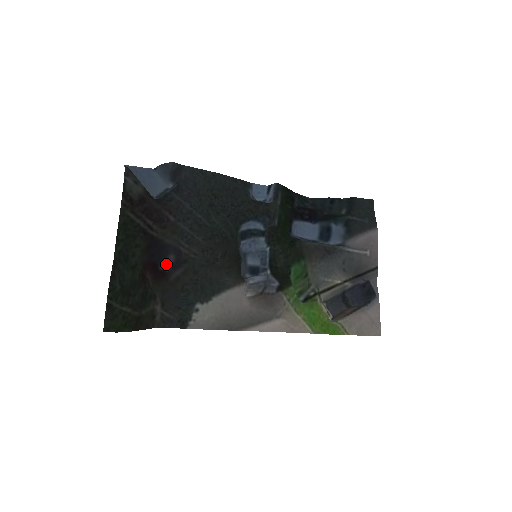
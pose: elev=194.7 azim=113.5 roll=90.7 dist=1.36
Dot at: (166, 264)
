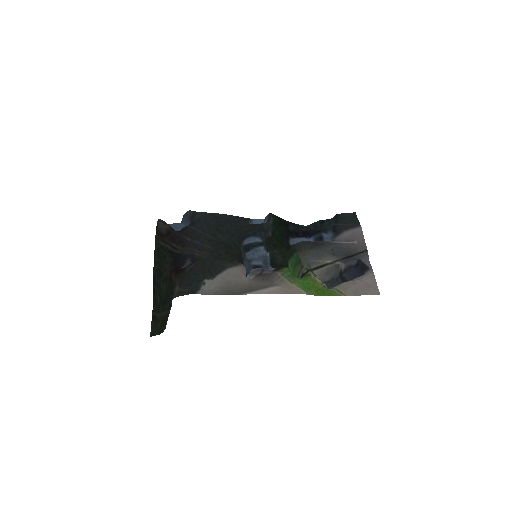
Dot at: occluded
